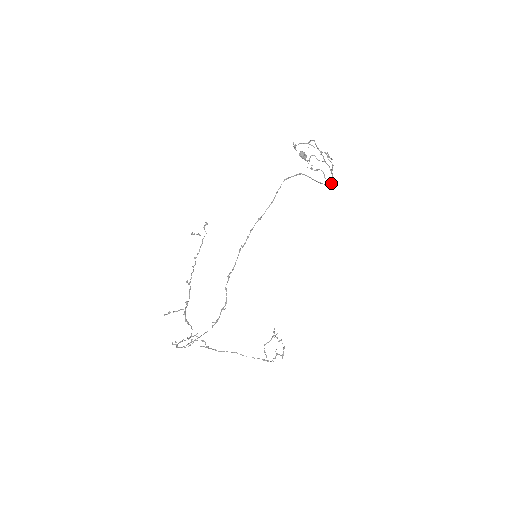
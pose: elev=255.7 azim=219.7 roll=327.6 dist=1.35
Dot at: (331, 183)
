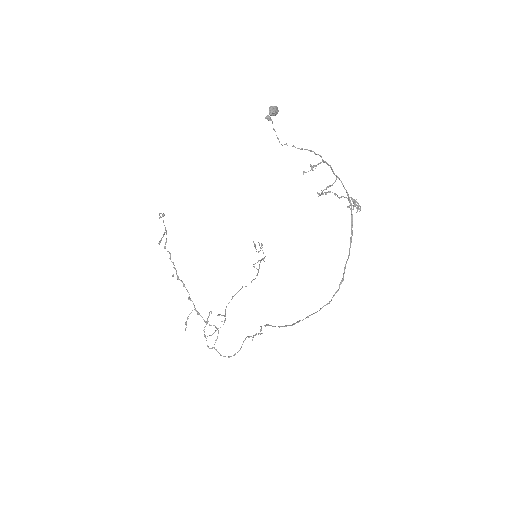
Dot at: (352, 215)
